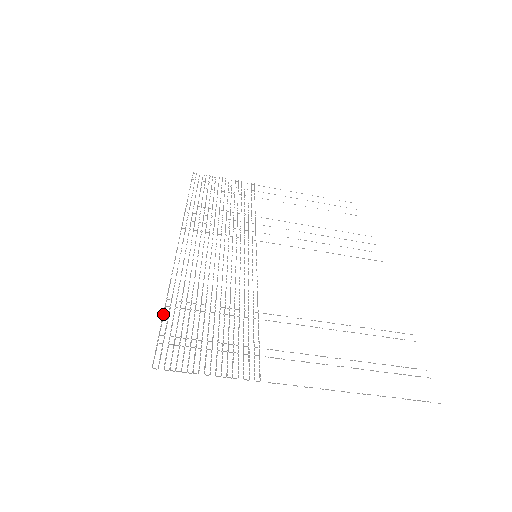
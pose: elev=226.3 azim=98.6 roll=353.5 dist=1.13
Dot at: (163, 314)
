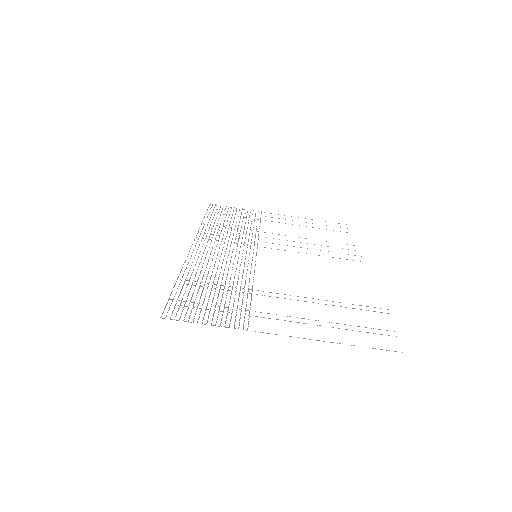
Dot at: (173, 287)
